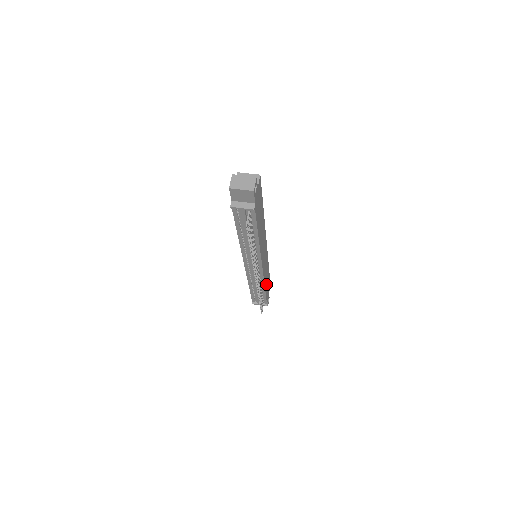
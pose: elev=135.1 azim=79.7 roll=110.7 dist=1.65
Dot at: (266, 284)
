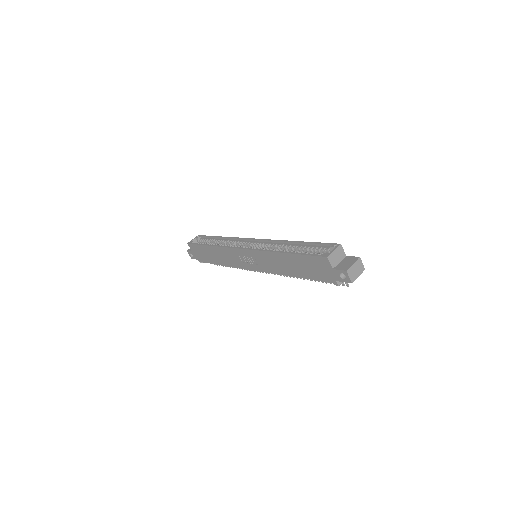
Dot at: occluded
